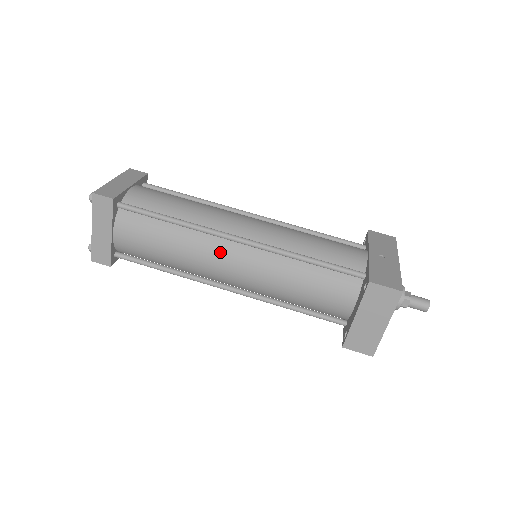
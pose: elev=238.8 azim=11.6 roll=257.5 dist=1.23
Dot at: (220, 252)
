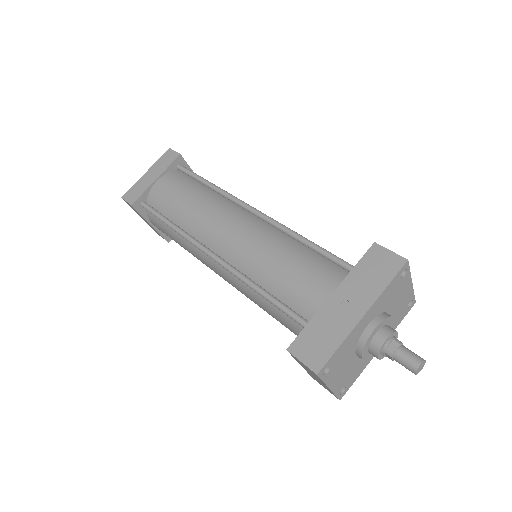
Dot at: (207, 261)
